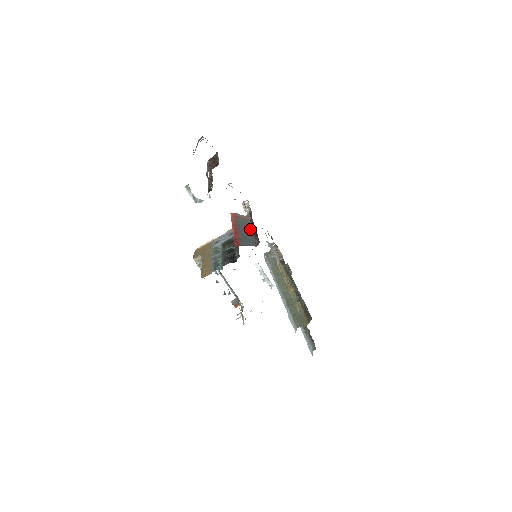
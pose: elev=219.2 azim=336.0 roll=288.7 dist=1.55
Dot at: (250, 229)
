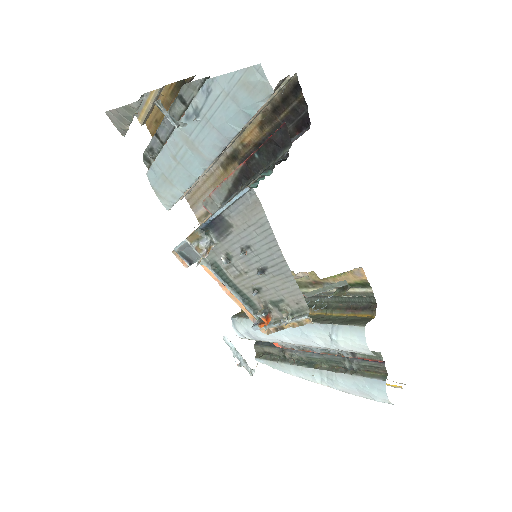
Dot at: occluded
